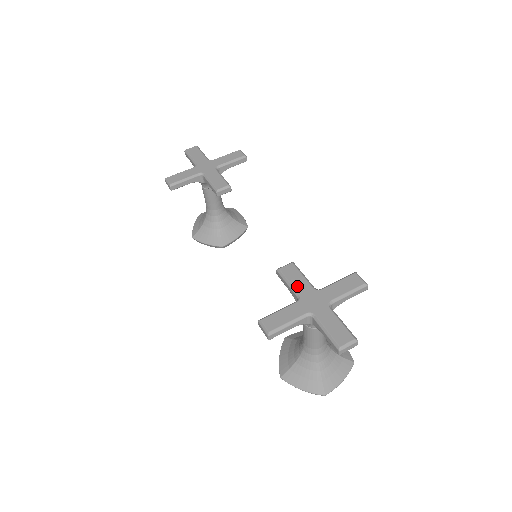
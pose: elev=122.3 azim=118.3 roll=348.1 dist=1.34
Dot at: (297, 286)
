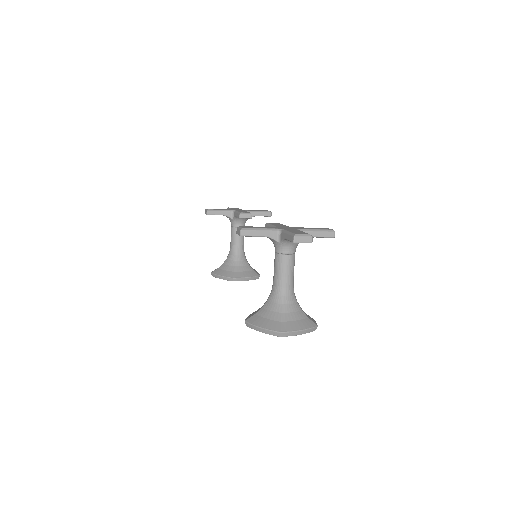
Dot at: (277, 225)
